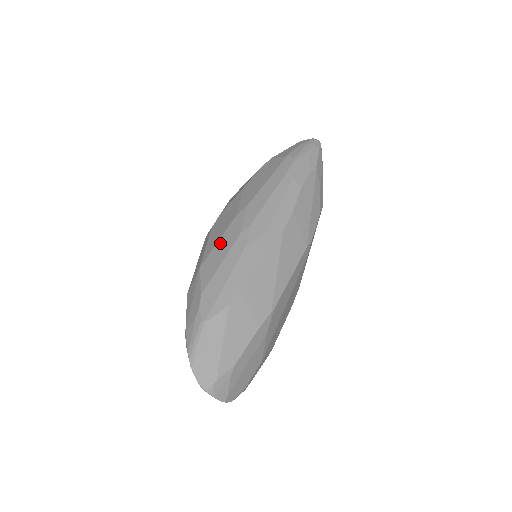
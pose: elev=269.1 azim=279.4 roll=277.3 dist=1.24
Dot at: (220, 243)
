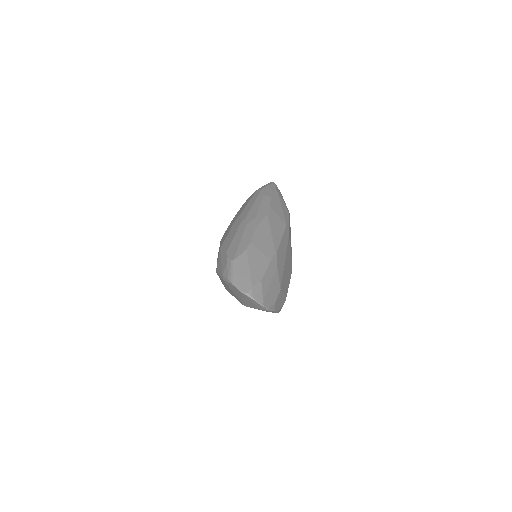
Dot at: (229, 234)
